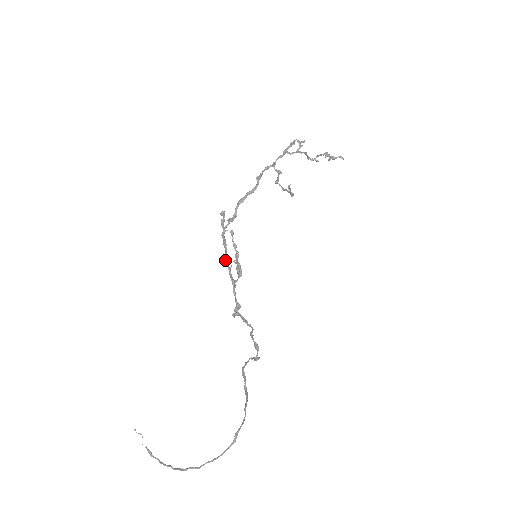
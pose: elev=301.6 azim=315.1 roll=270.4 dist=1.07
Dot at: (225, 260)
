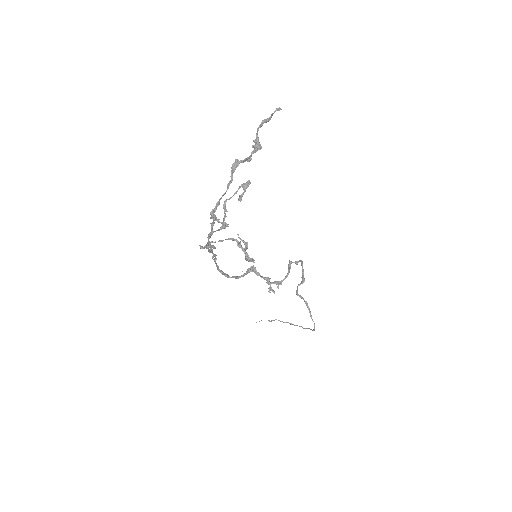
Dot at: (235, 278)
